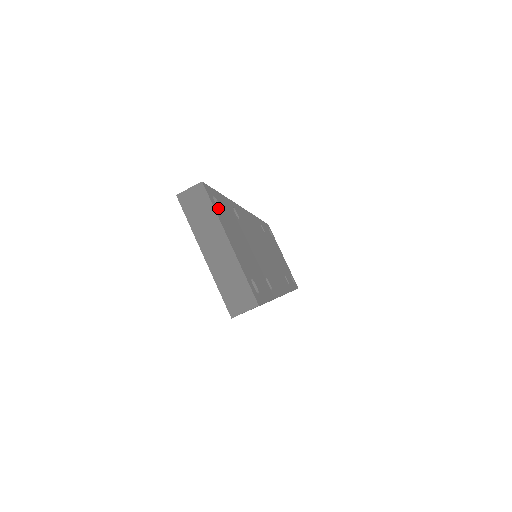
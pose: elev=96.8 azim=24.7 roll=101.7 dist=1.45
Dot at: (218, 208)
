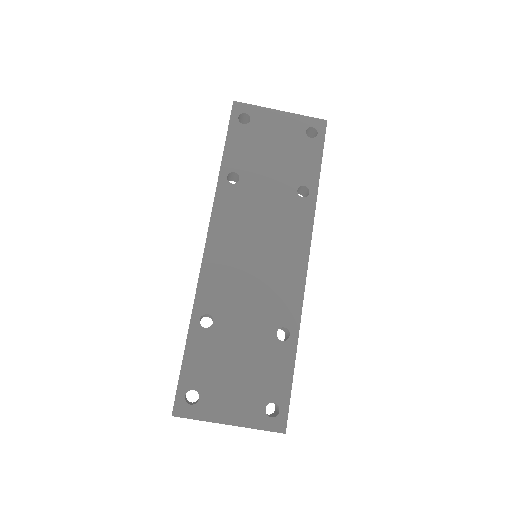
Dot at: (197, 402)
